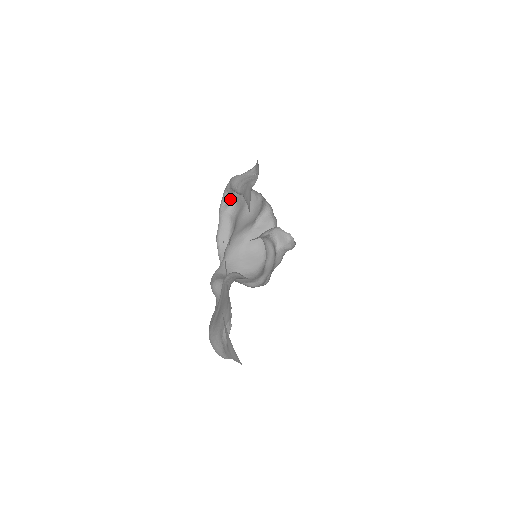
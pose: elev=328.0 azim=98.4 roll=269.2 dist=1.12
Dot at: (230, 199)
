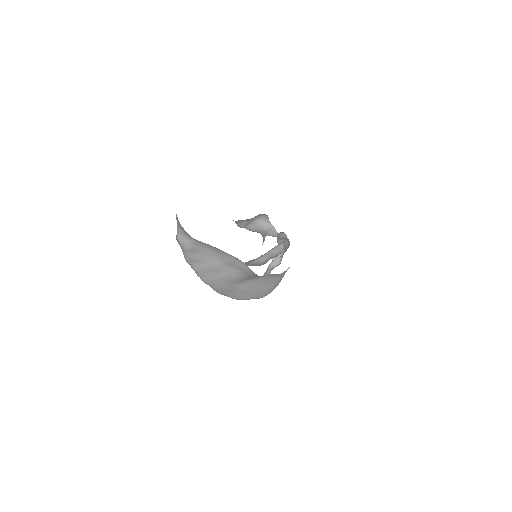
Dot at: (278, 261)
